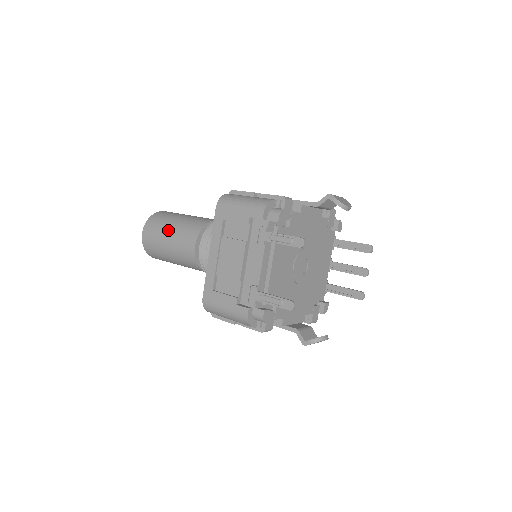
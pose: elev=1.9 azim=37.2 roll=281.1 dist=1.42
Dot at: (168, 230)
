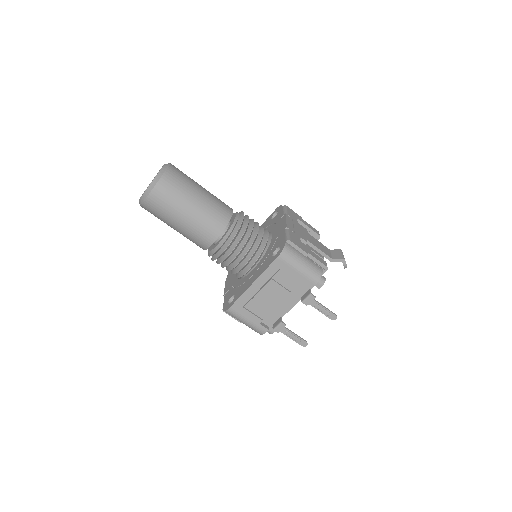
Dot at: (187, 210)
